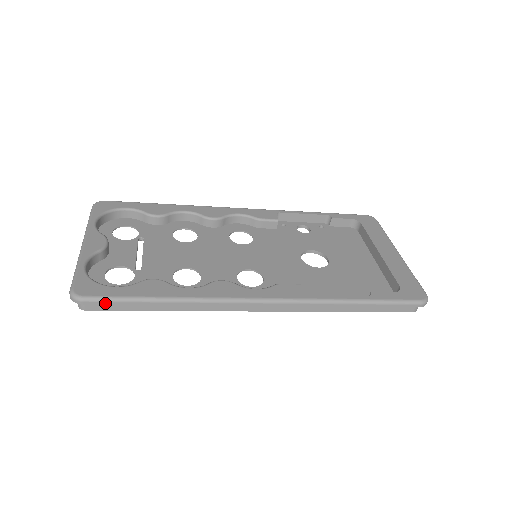
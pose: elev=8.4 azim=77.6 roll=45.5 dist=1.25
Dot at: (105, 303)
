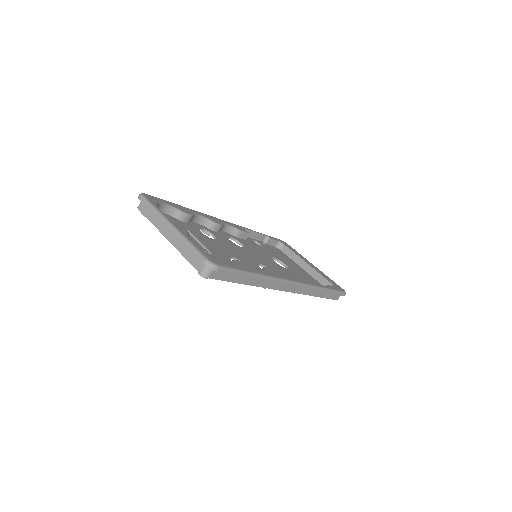
Dot at: (228, 272)
